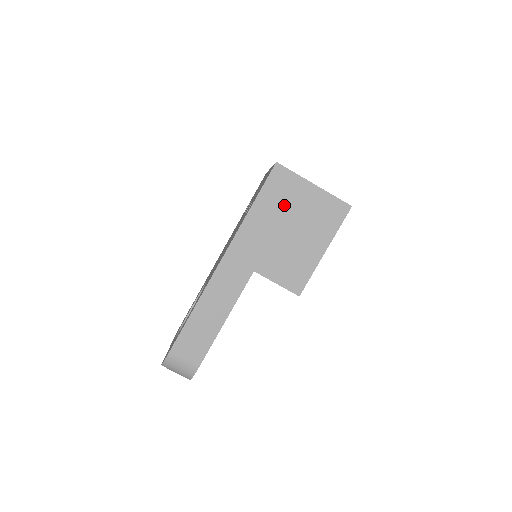
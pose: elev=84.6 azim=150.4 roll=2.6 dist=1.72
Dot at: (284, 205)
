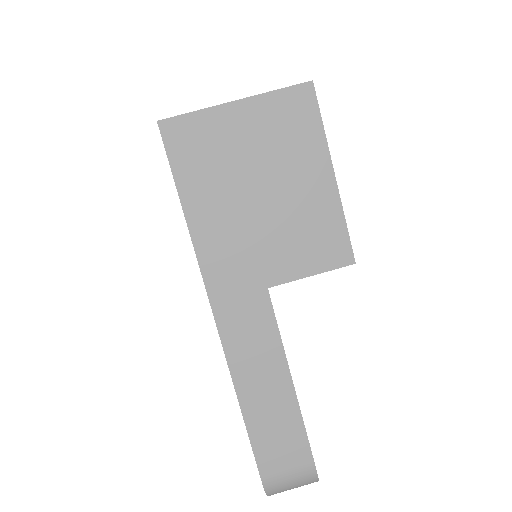
Dot at: (223, 168)
